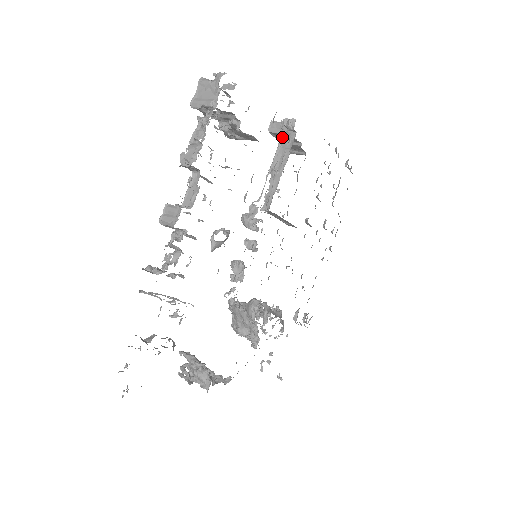
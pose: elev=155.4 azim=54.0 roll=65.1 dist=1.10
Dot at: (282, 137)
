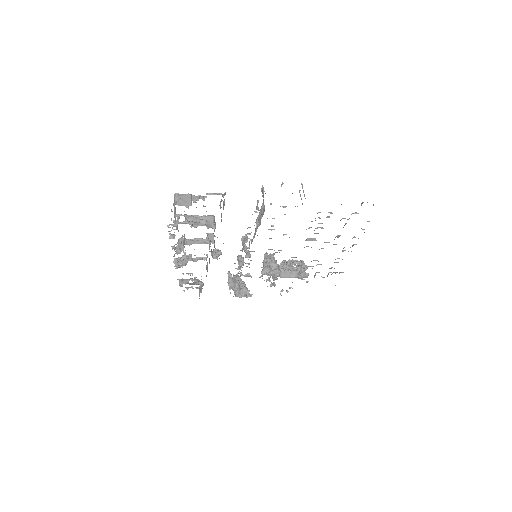
Dot at: (263, 205)
